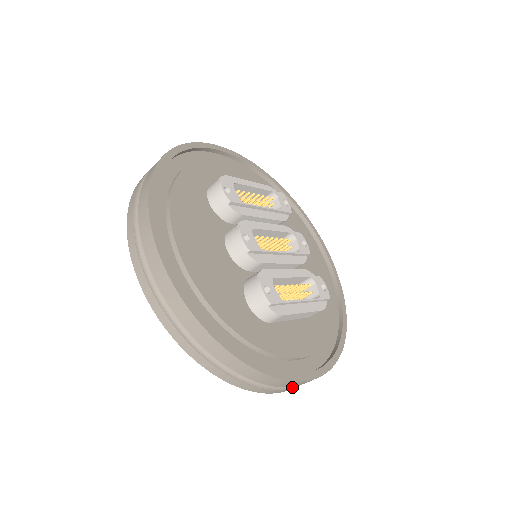
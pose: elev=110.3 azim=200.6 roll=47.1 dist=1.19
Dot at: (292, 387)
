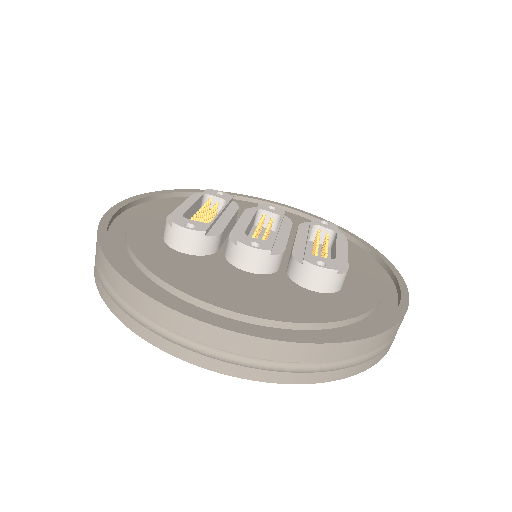
Dot at: occluded
